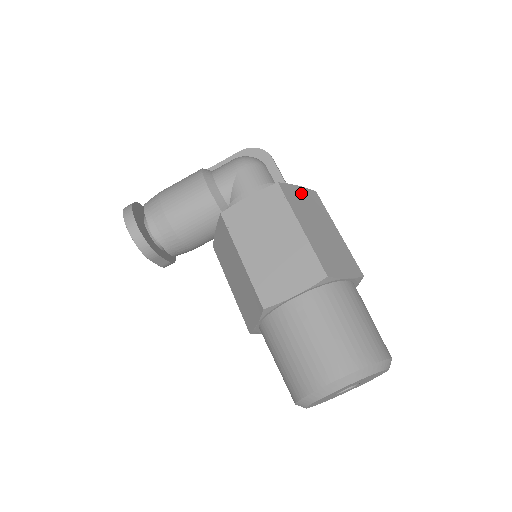
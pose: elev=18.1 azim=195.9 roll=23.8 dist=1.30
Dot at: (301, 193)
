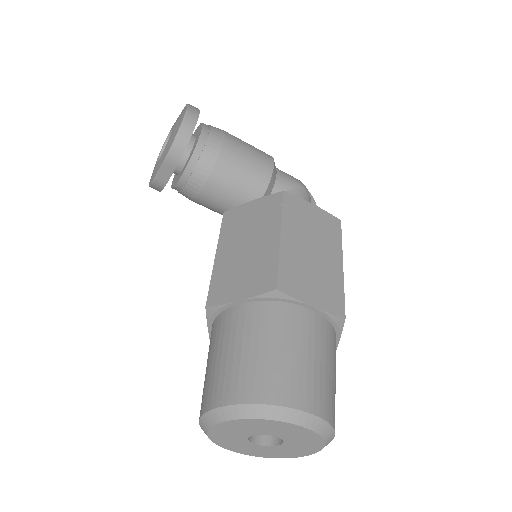
Dot at: occluded
